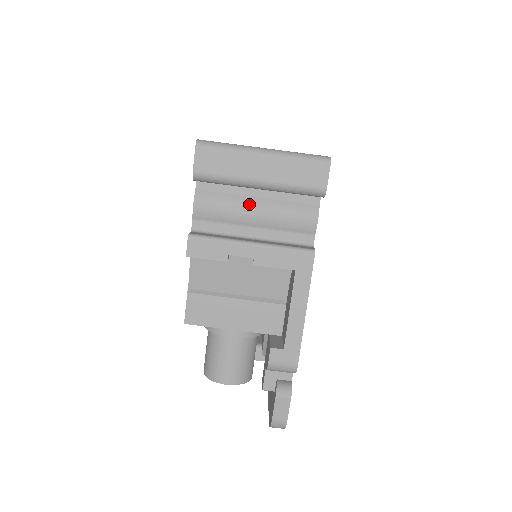
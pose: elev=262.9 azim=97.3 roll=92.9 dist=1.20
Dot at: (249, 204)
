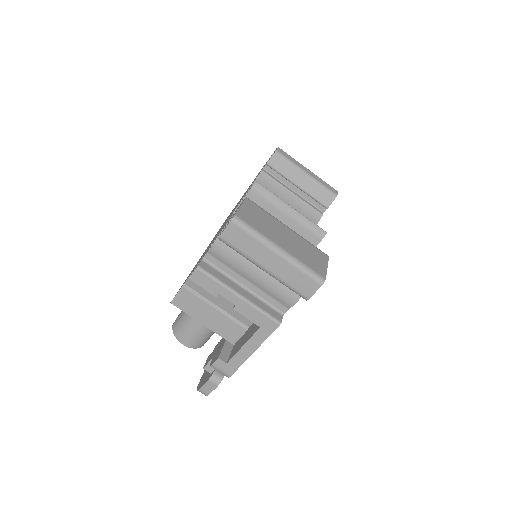
Dot at: (253, 267)
